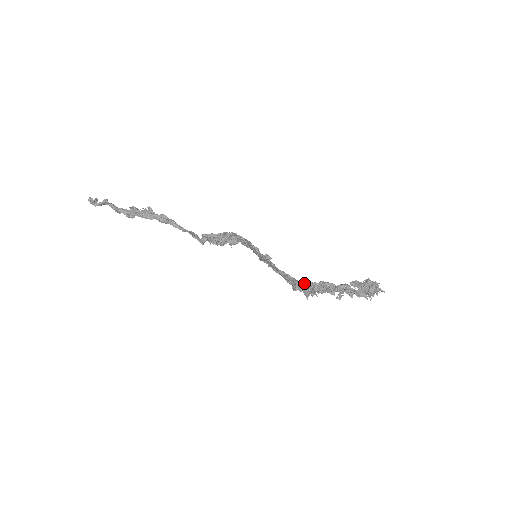
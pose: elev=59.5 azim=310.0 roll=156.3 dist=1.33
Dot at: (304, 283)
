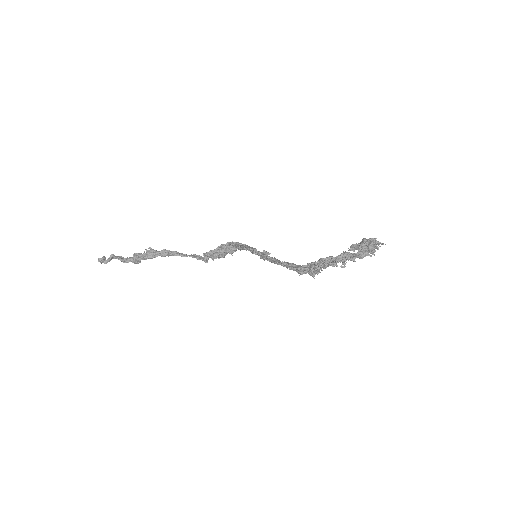
Dot at: (305, 266)
